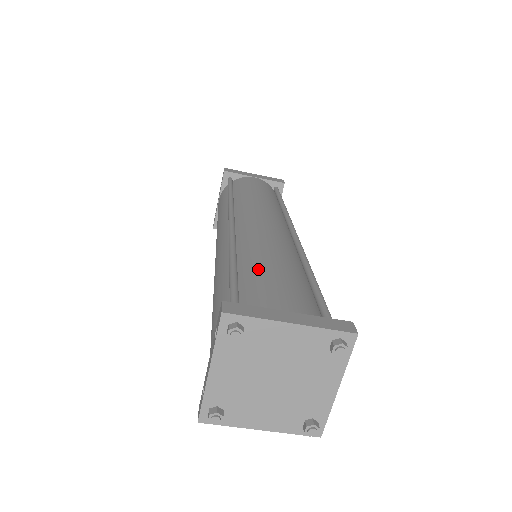
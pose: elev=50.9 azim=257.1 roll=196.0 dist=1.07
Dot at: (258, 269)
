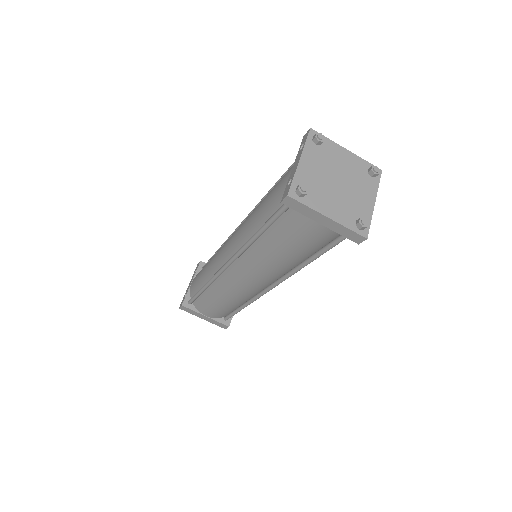
Dot at: occluded
